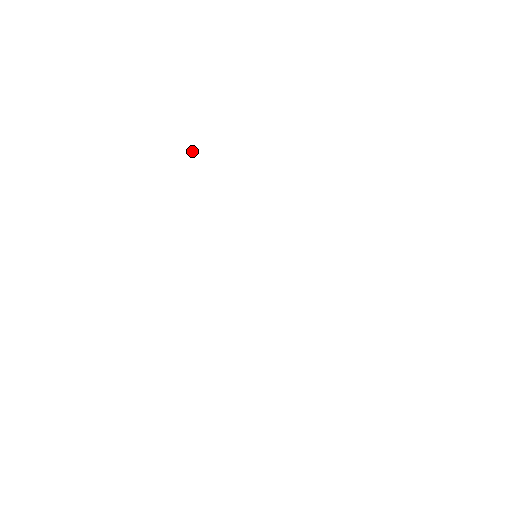
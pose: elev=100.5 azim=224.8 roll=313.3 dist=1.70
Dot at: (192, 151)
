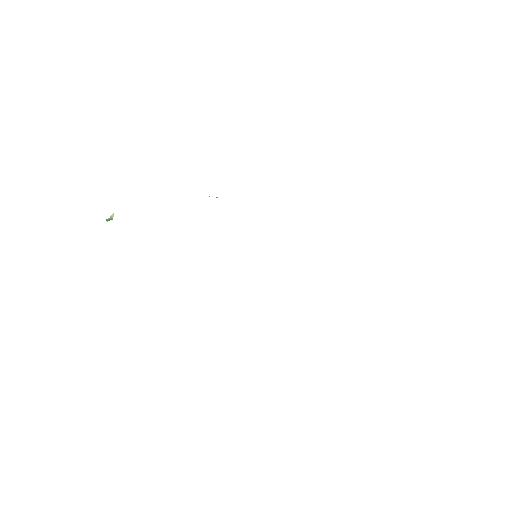
Dot at: occluded
